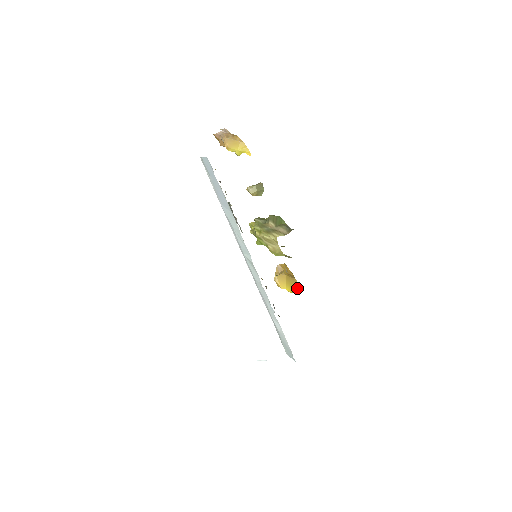
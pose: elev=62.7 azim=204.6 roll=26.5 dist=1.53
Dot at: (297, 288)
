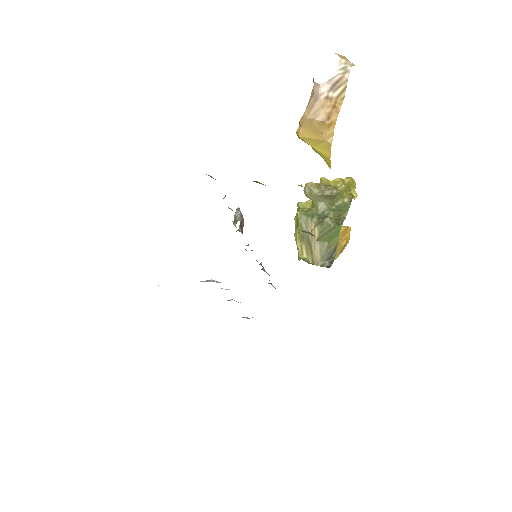
Dot at: (334, 259)
